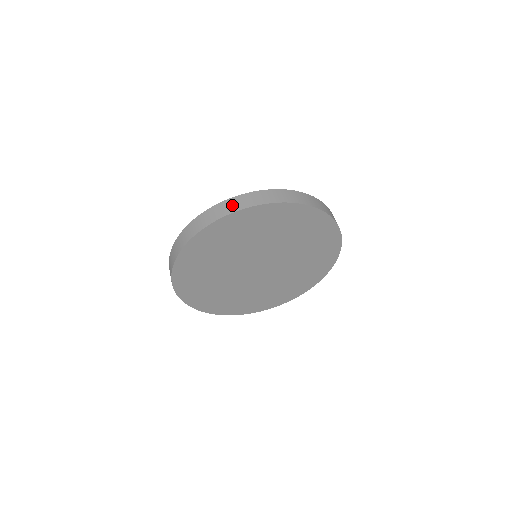
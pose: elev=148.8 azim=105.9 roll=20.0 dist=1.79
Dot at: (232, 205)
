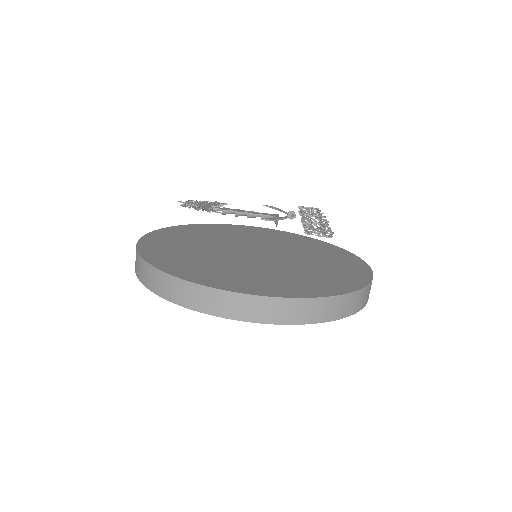
Dot at: (196, 298)
